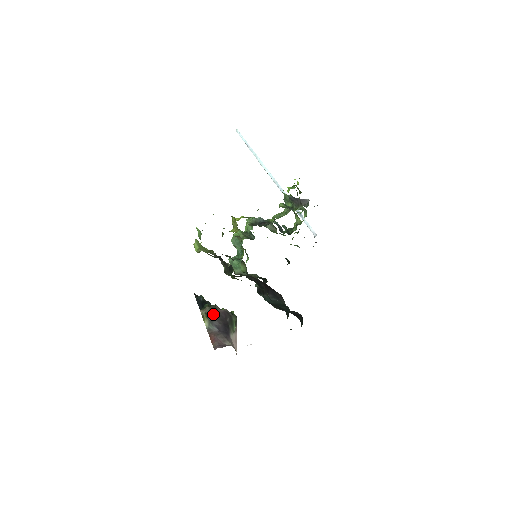
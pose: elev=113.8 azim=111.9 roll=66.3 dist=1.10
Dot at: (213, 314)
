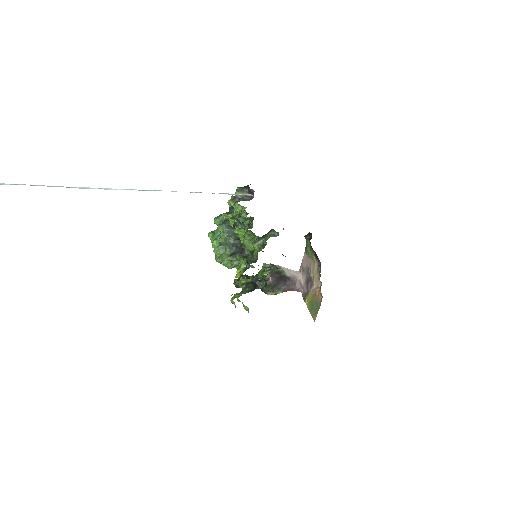
Dot at: (274, 287)
